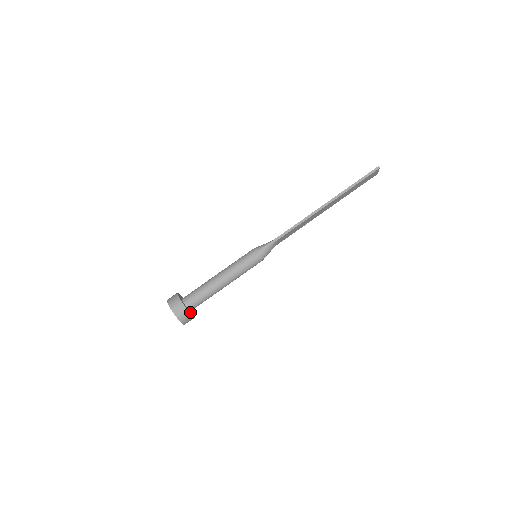
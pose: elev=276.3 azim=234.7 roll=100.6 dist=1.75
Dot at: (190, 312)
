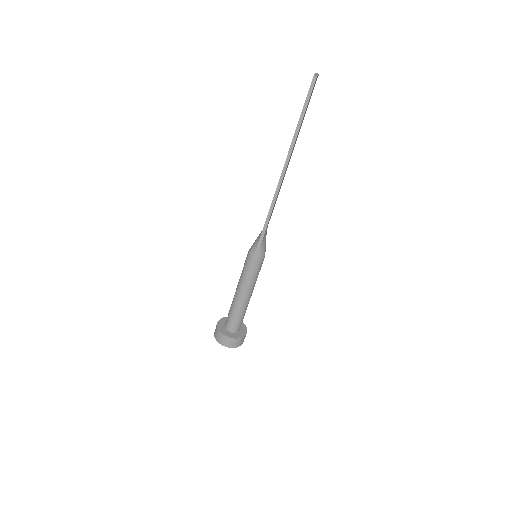
Dot at: (240, 334)
